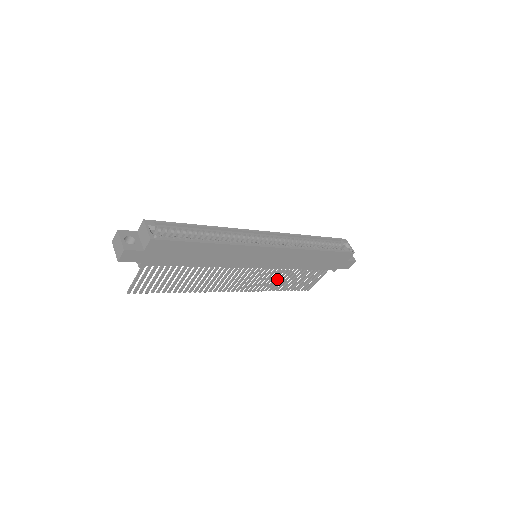
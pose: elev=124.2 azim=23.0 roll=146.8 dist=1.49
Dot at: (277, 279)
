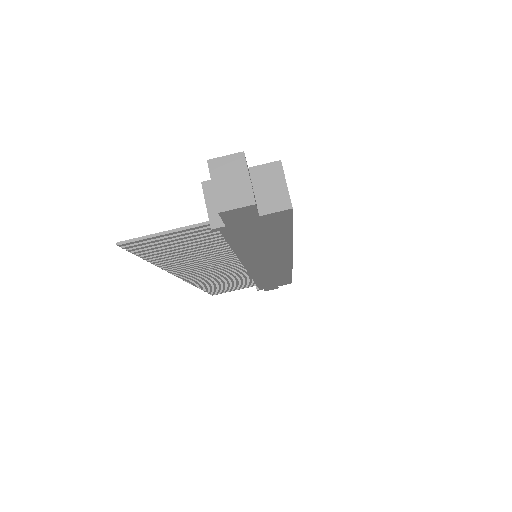
Dot at: occluded
